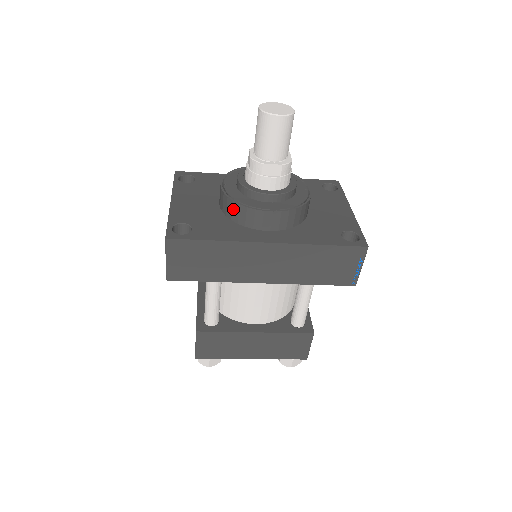
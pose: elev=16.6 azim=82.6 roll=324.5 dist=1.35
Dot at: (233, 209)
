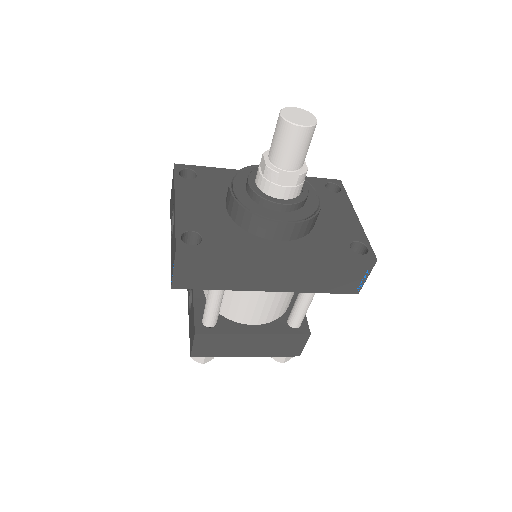
Dot at: (244, 217)
